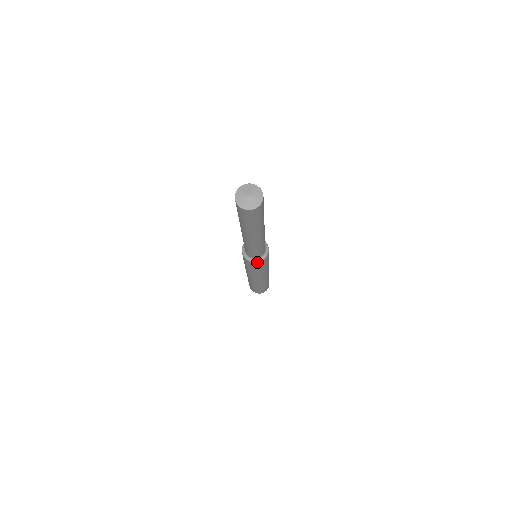
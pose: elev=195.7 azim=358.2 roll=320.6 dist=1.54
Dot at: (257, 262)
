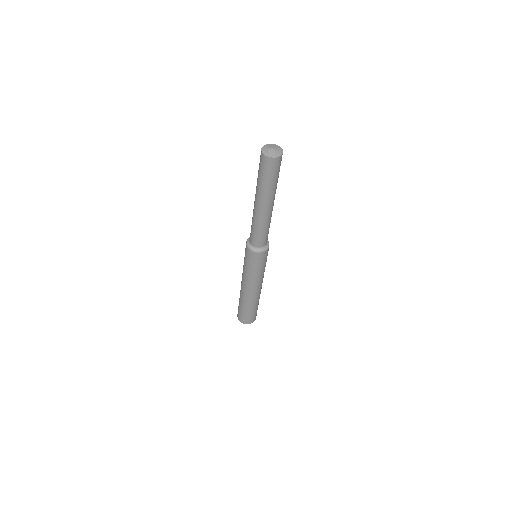
Dot at: (263, 251)
